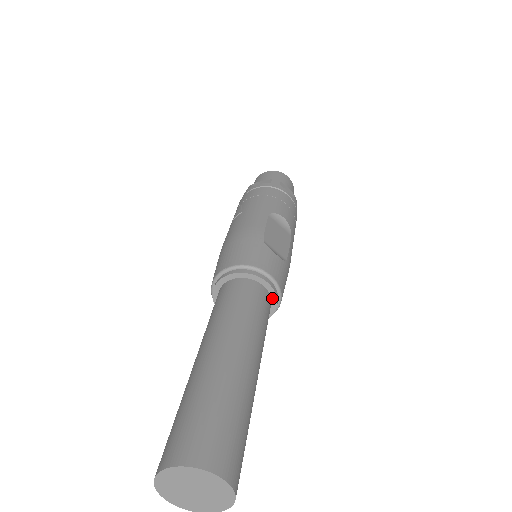
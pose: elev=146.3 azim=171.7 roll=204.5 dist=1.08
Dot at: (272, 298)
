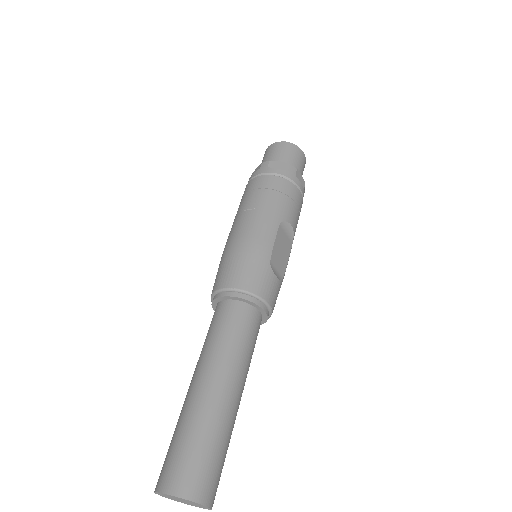
Dot at: (263, 318)
